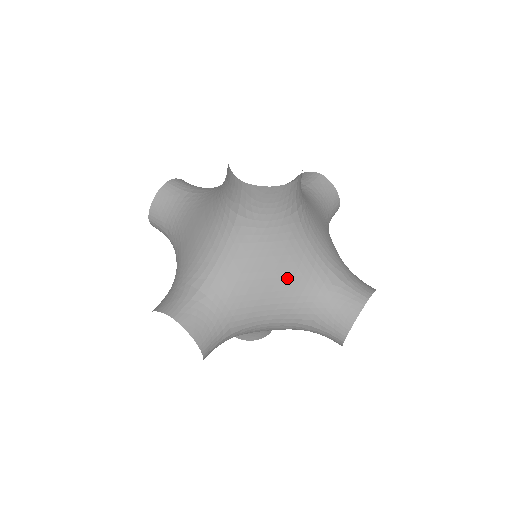
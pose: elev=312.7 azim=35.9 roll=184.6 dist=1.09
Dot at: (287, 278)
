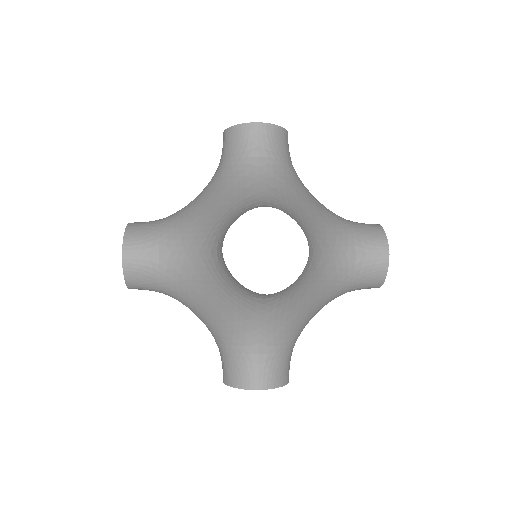
Dot at: (221, 203)
